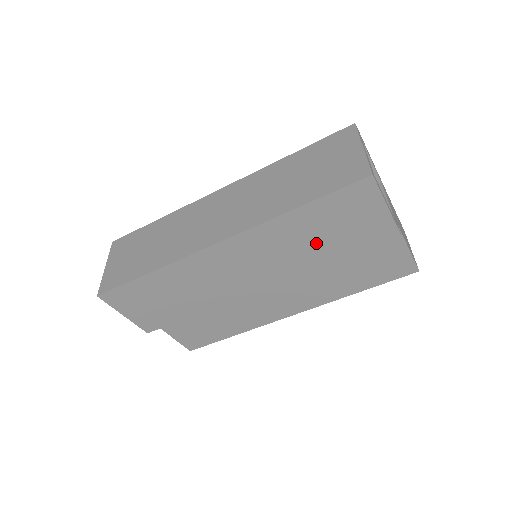
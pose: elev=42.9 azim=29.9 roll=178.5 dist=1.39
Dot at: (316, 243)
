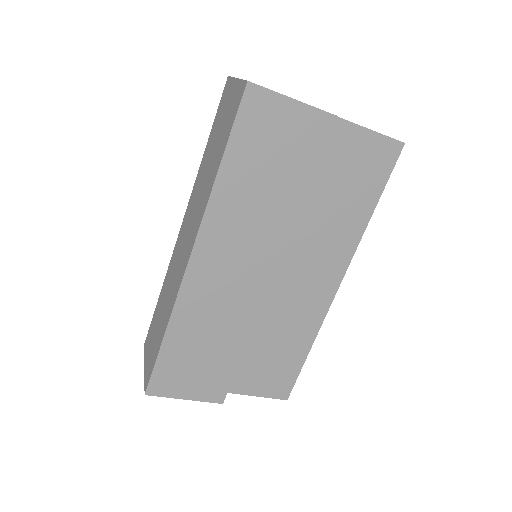
Dot at: (271, 187)
